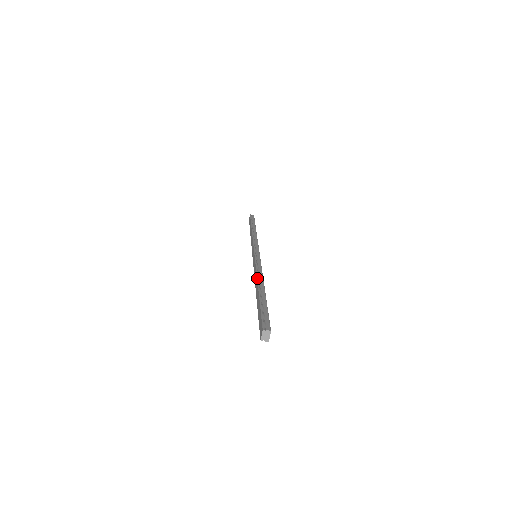
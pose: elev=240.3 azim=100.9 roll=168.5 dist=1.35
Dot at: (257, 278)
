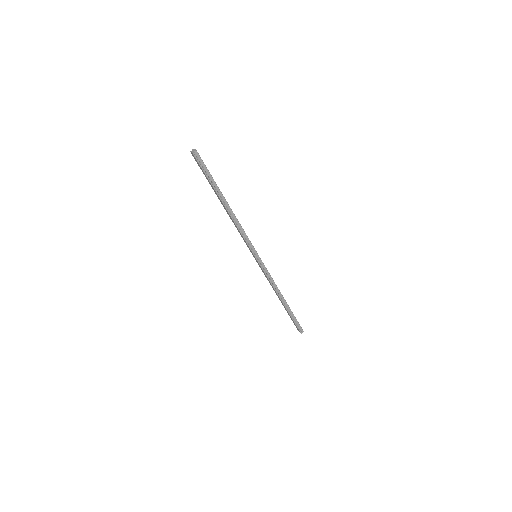
Dot at: occluded
